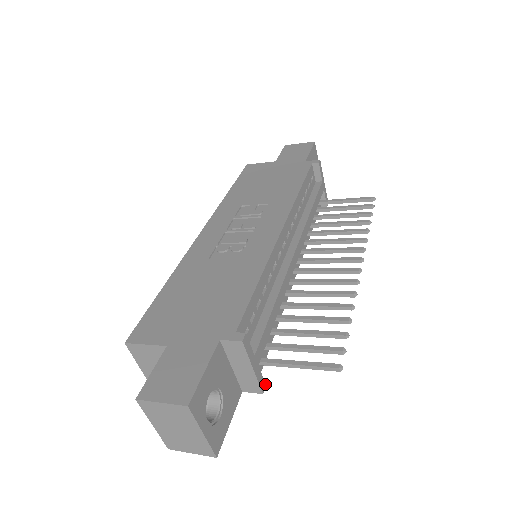
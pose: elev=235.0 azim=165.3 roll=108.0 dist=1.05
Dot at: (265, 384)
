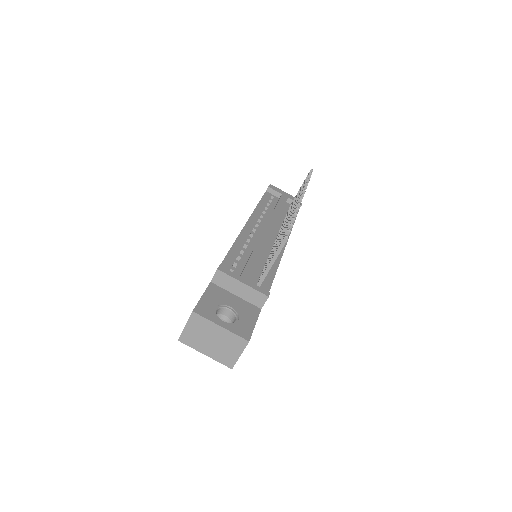
Dot at: (268, 292)
